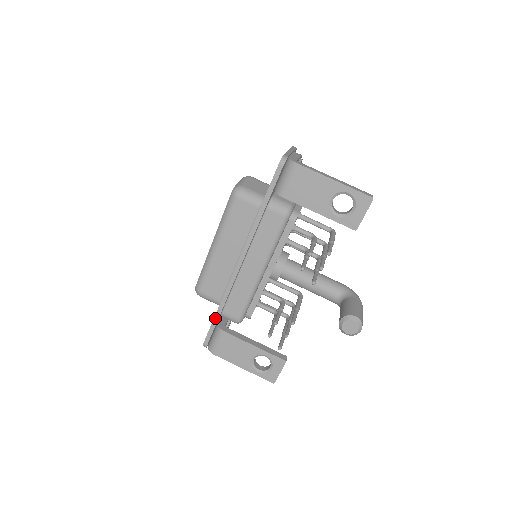
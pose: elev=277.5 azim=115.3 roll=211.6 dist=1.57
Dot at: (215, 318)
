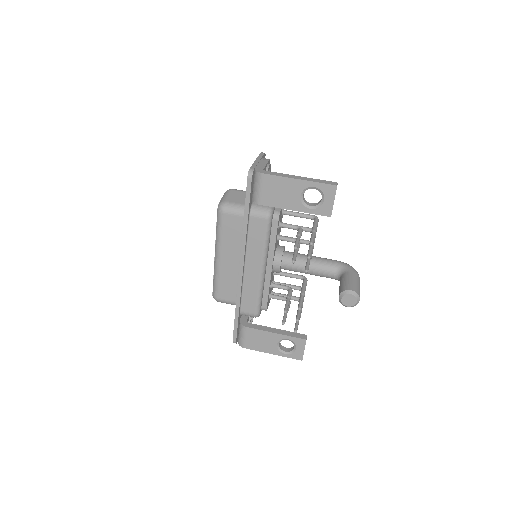
Dot at: (235, 318)
